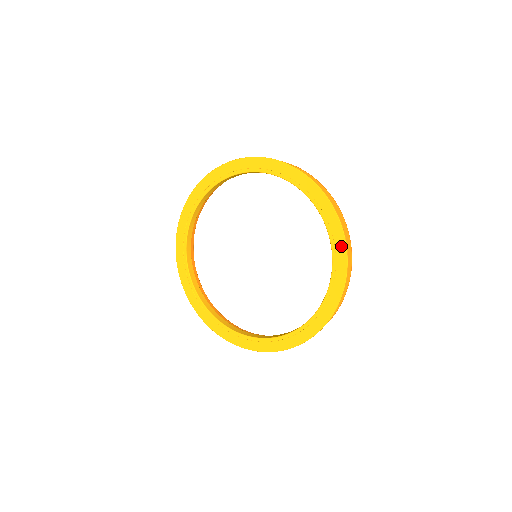
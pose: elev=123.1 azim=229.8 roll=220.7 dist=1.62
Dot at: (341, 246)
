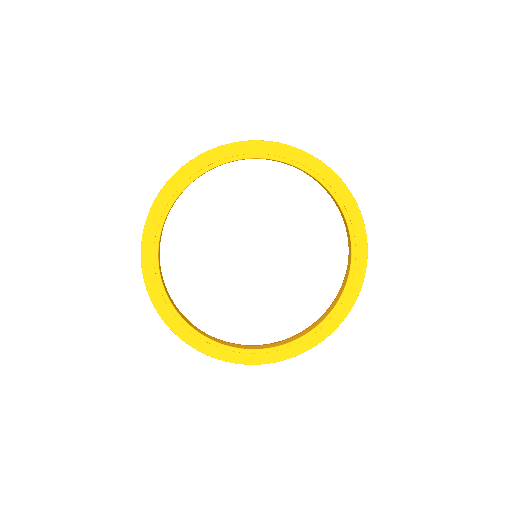
Dot at: (335, 180)
